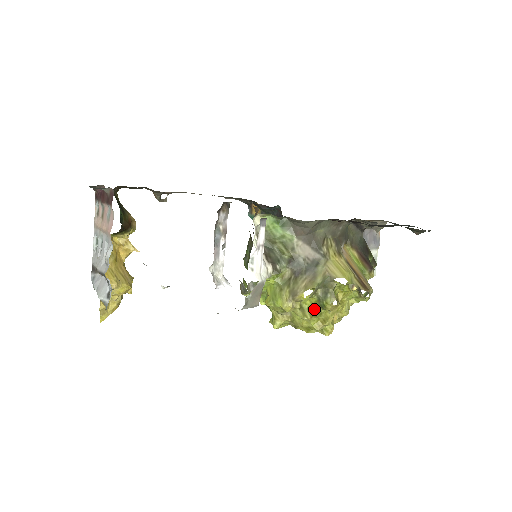
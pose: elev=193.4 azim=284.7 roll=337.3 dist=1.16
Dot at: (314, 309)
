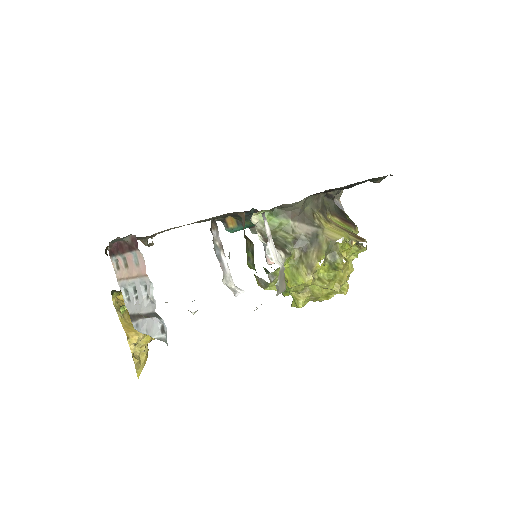
Dot at: (329, 274)
